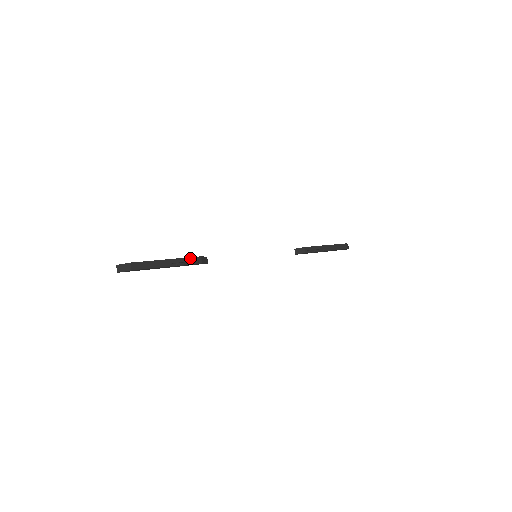
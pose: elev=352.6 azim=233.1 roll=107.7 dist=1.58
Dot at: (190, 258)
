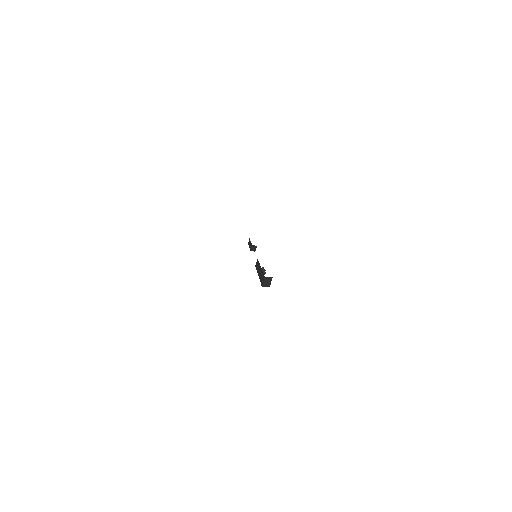
Dot at: occluded
